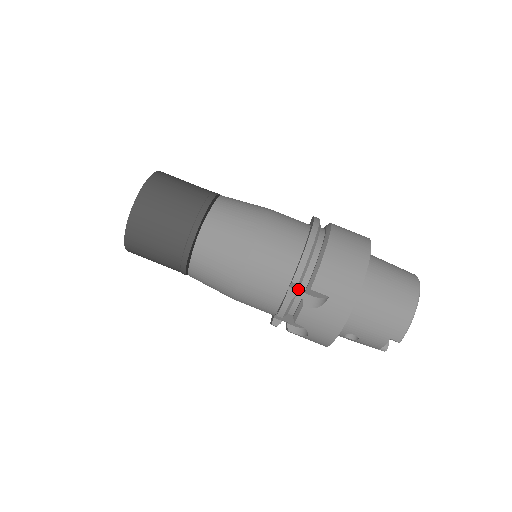
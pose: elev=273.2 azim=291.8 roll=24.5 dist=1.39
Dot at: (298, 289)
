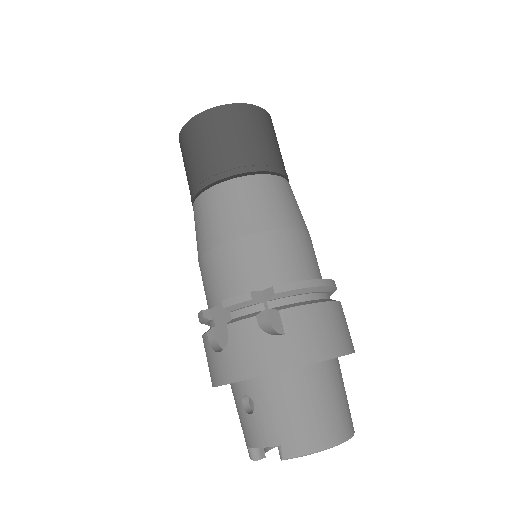
Dot at: (267, 300)
